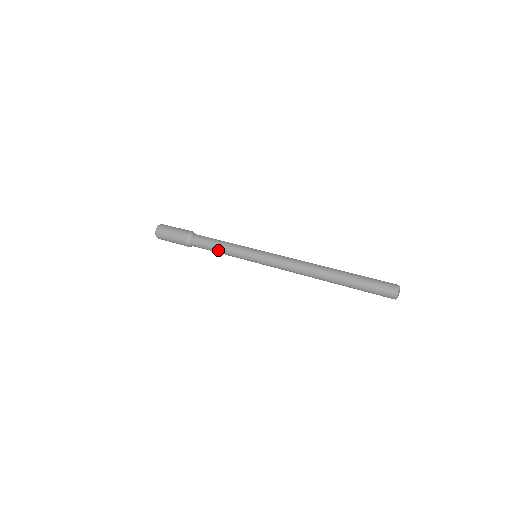
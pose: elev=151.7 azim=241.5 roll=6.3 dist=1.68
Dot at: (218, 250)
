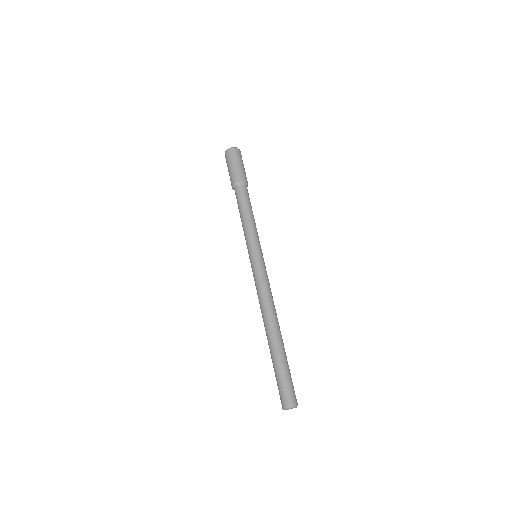
Dot at: (241, 221)
